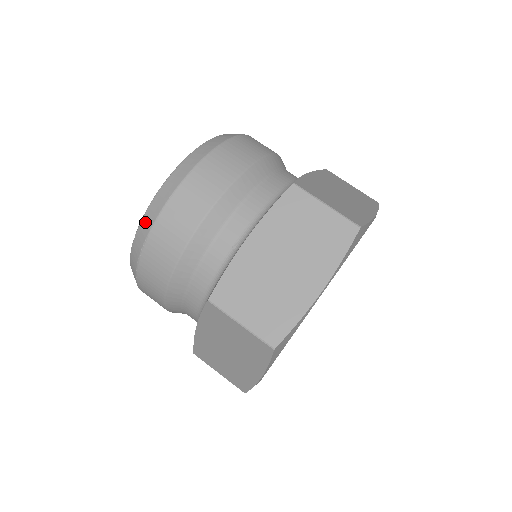
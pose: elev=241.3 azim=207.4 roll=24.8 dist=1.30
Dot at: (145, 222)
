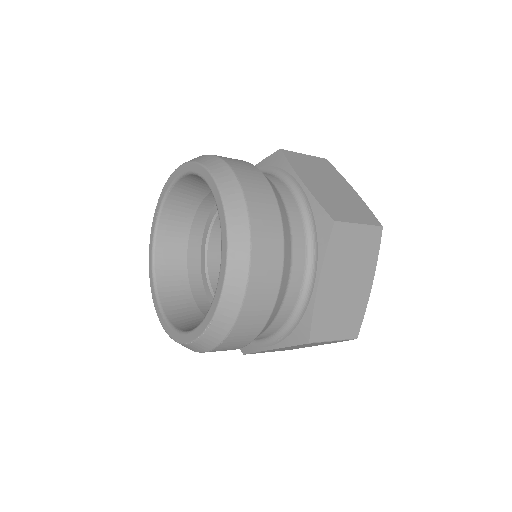
Dot at: (221, 320)
